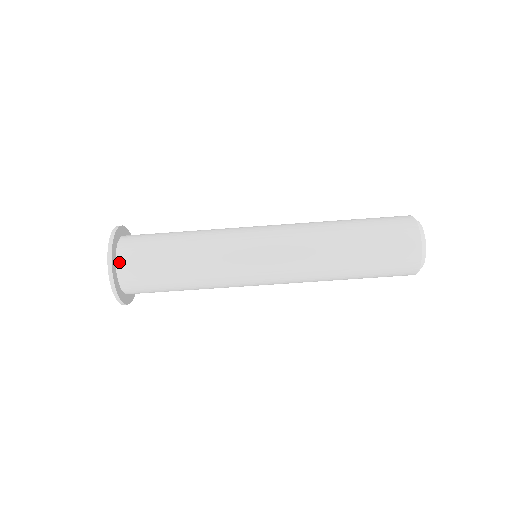
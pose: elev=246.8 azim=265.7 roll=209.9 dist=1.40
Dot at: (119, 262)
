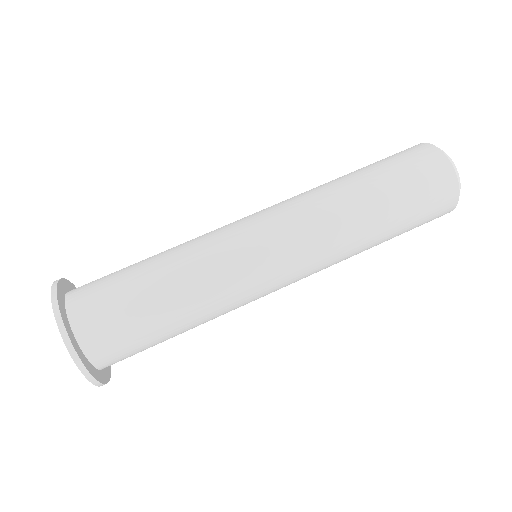
Dot at: (75, 325)
